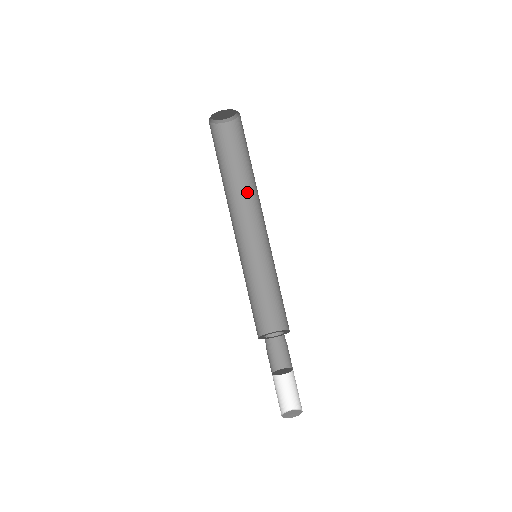
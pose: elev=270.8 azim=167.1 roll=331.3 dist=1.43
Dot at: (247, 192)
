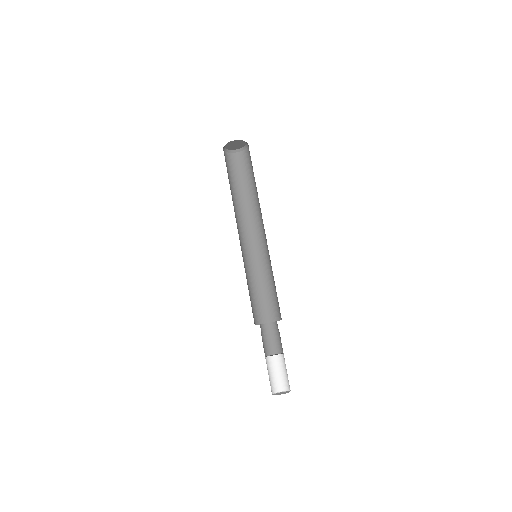
Dot at: (241, 208)
